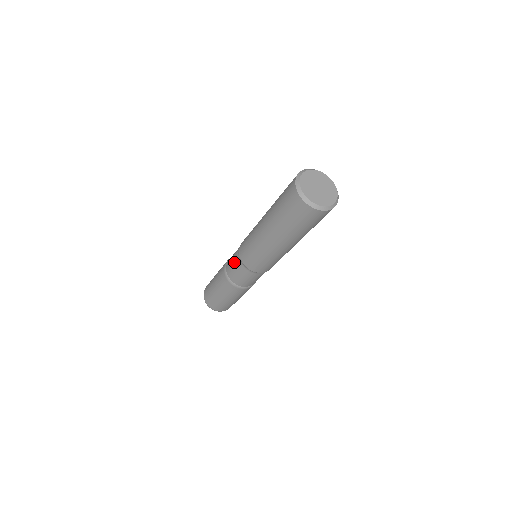
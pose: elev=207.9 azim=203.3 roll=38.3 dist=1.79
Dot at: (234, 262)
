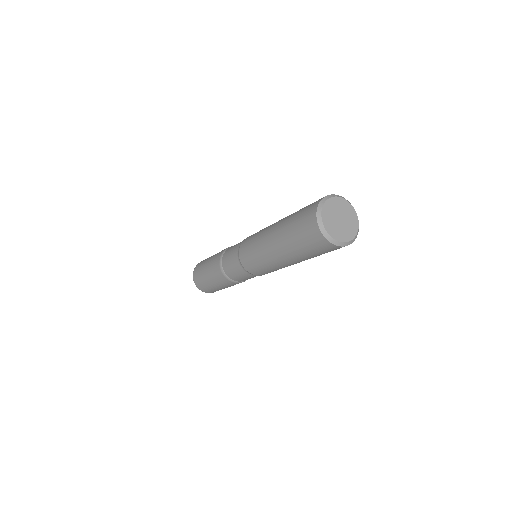
Dot at: (235, 269)
